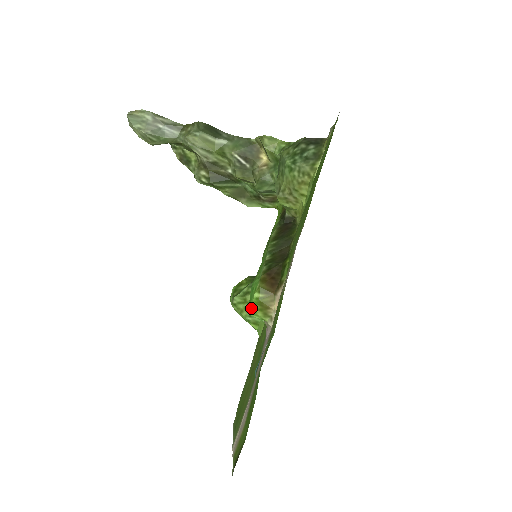
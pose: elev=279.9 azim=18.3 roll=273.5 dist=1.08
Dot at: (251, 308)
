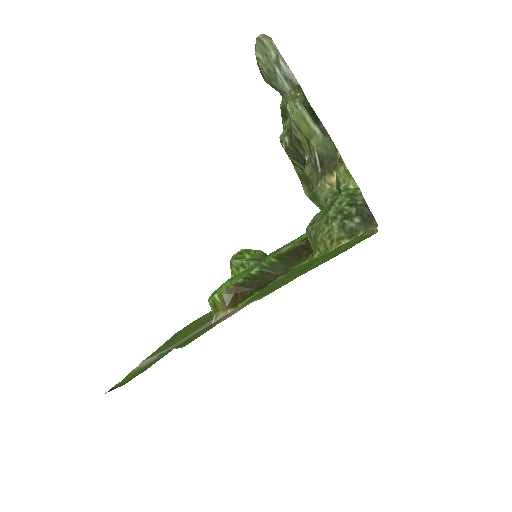
Dot at: (209, 299)
